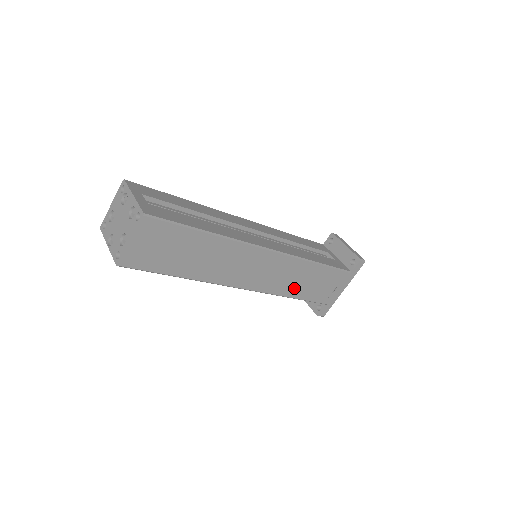
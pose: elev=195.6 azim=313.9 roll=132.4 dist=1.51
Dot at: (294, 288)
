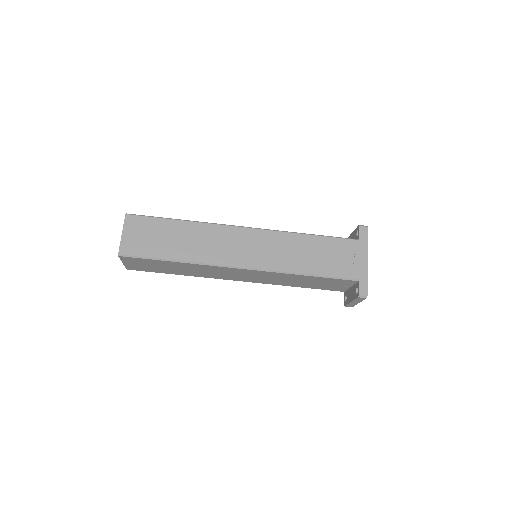
Dot at: (299, 263)
